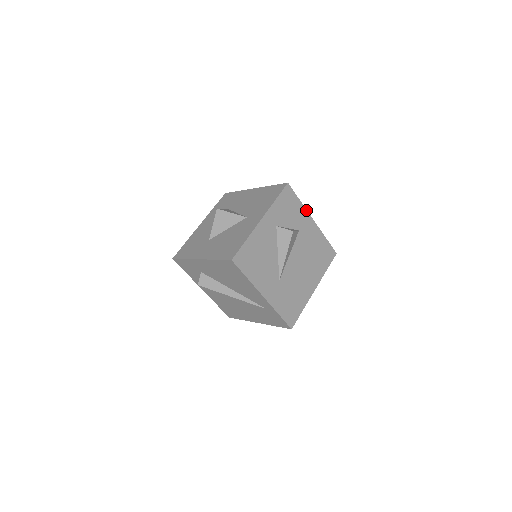
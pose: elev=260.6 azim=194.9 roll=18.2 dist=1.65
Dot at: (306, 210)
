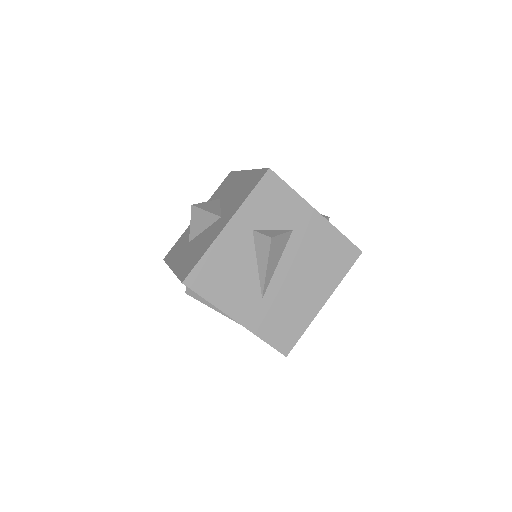
Dot at: (304, 200)
